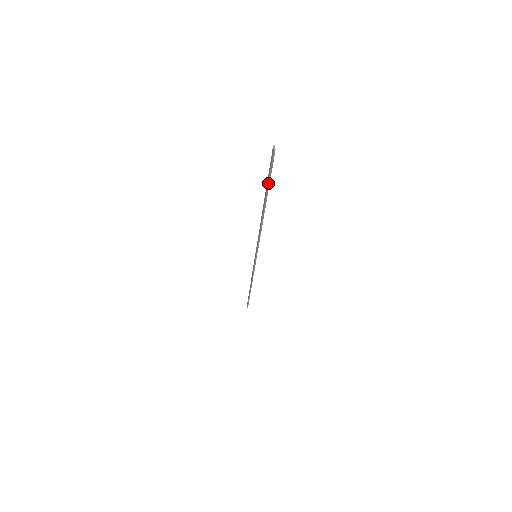
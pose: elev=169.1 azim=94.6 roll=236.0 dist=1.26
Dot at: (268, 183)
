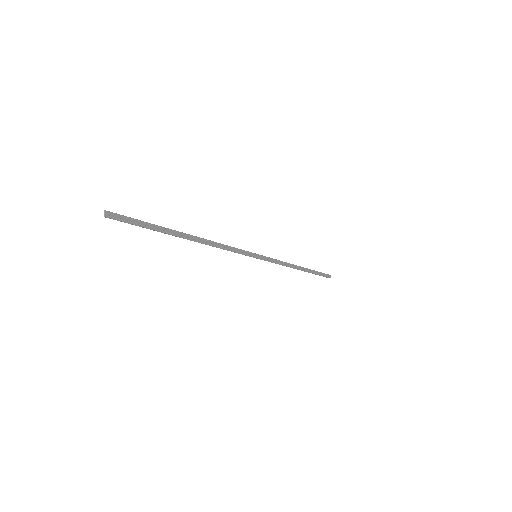
Dot at: occluded
